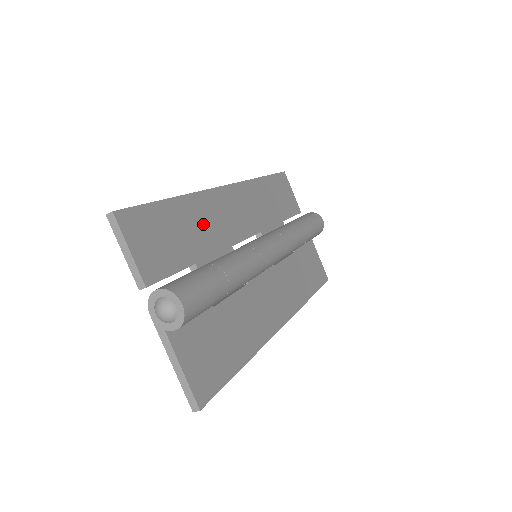
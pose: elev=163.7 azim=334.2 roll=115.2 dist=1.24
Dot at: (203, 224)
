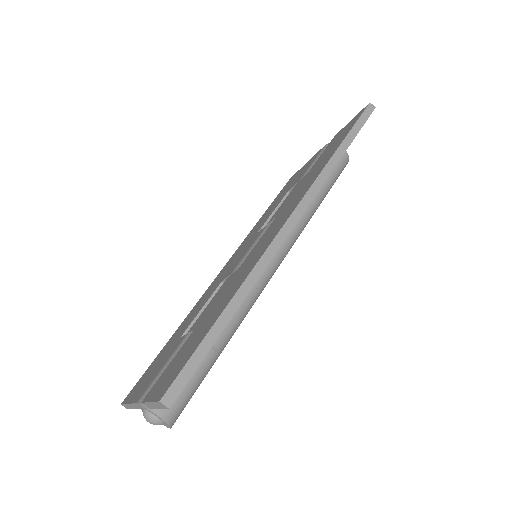
Dot at: occluded
